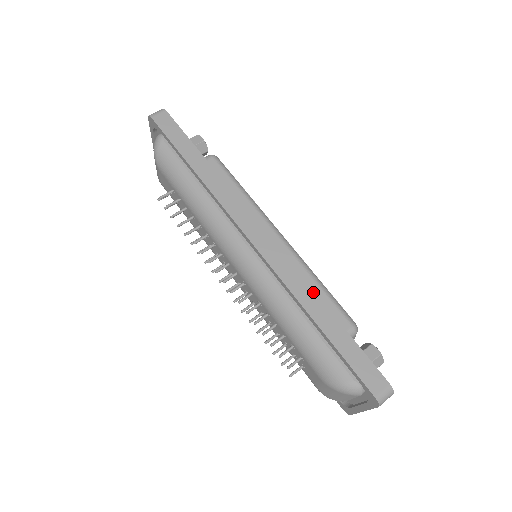
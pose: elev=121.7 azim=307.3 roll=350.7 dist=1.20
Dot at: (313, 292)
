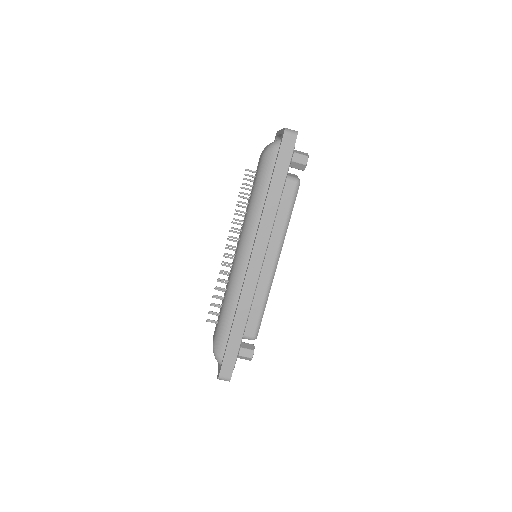
Dot at: (248, 314)
